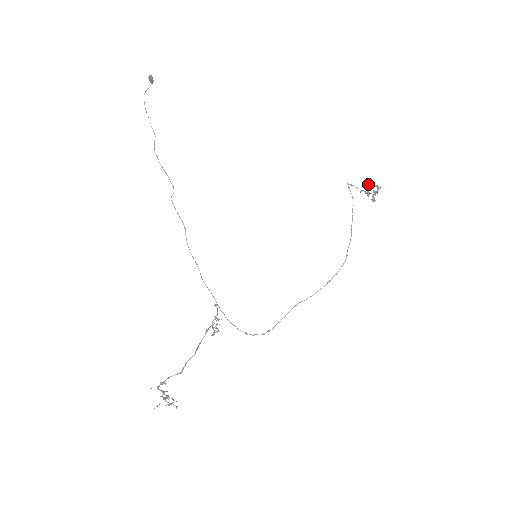
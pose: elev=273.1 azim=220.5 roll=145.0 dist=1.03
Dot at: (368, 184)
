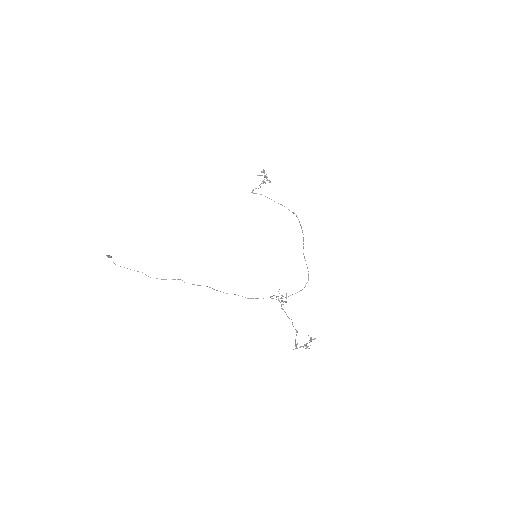
Dot at: occluded
